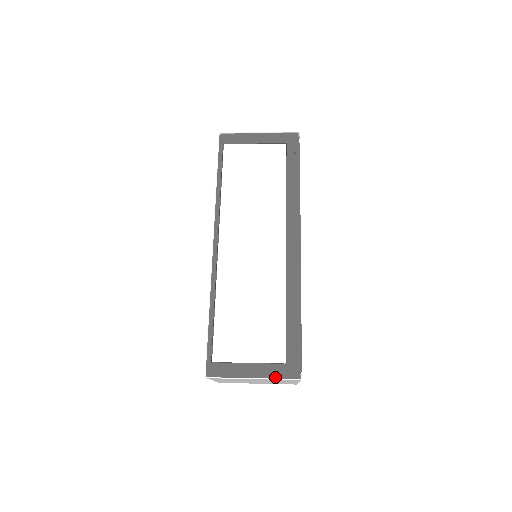
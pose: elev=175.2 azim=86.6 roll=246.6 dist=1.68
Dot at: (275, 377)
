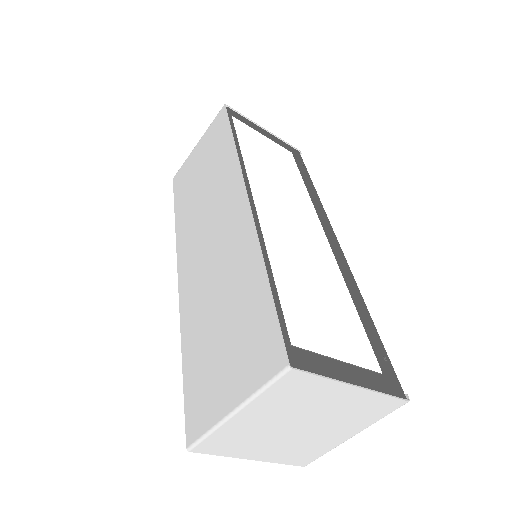
Dot at: (380, 391)
